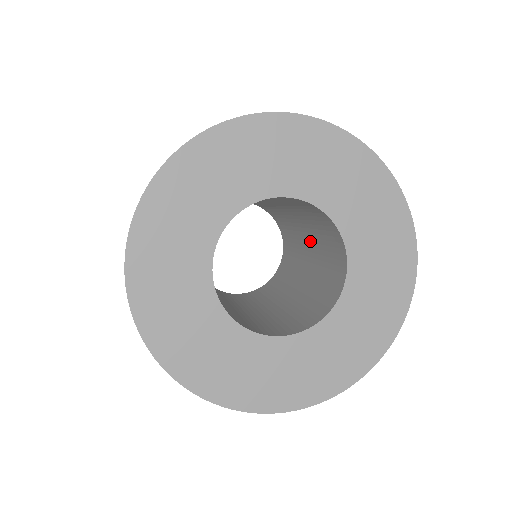
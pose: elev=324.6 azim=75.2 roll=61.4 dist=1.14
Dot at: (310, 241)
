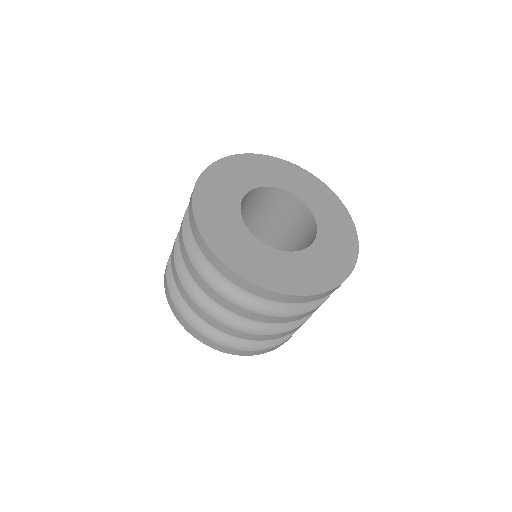
Dot at: (273, 231)
